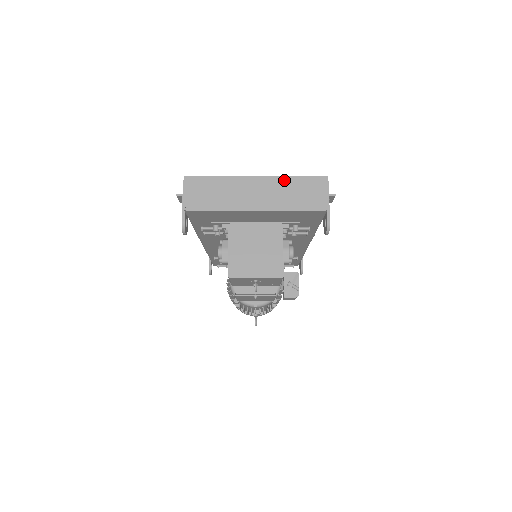
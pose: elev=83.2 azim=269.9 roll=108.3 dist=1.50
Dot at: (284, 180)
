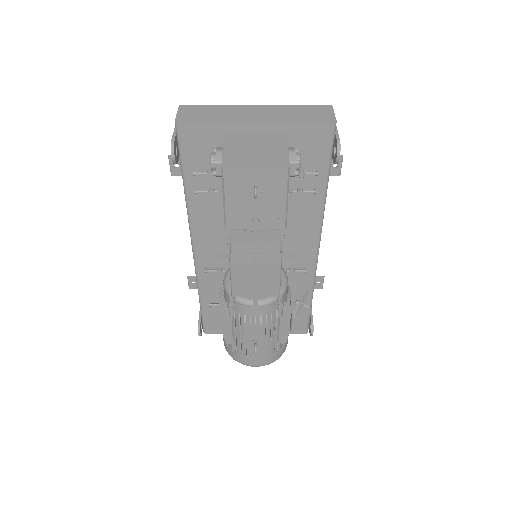
Dot at: (286, 107)
